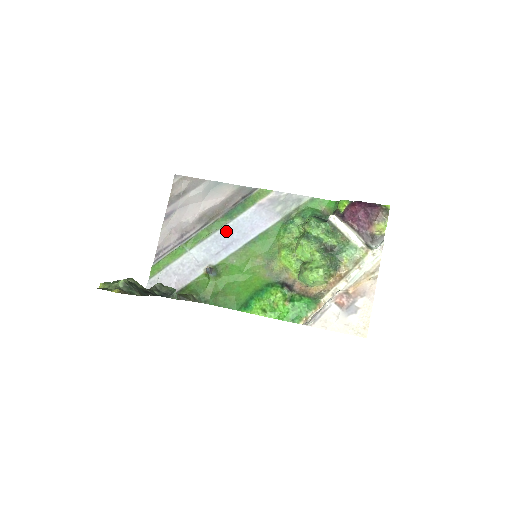
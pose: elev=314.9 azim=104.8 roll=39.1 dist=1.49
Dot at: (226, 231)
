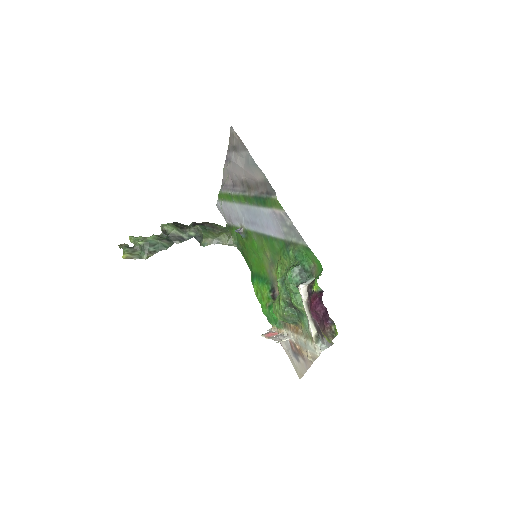
Dot at: (253, 211)
